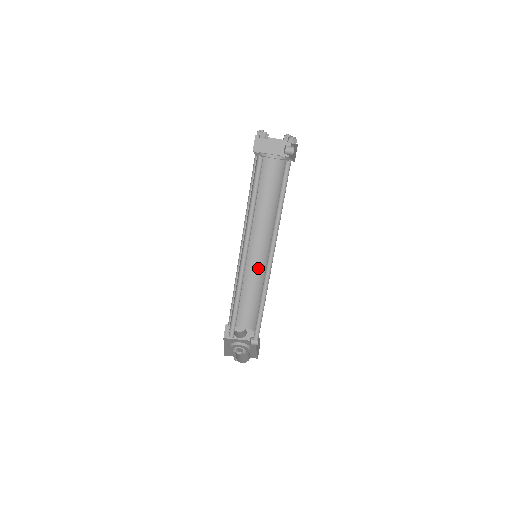
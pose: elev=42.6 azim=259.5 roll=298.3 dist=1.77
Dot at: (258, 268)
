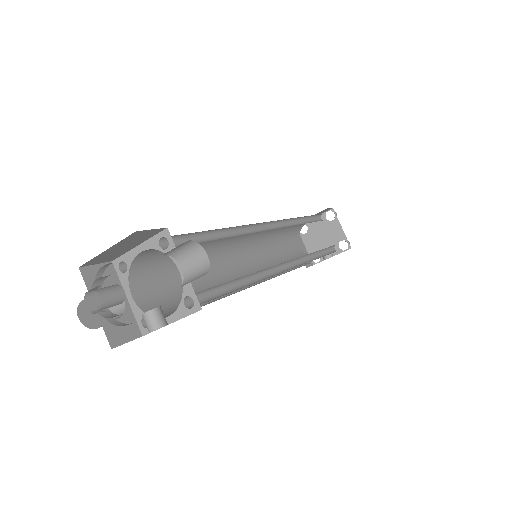
Dot at: (228, 279)
